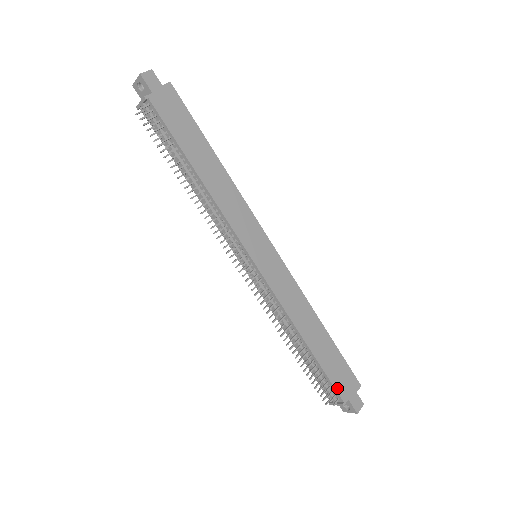
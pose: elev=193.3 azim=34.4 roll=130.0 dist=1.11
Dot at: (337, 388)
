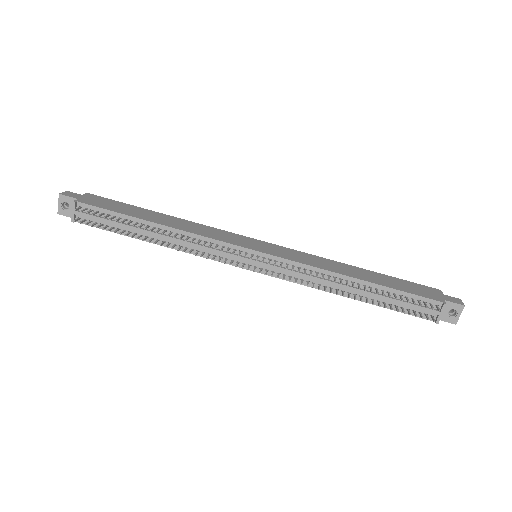
Dot at: (425, 296)
